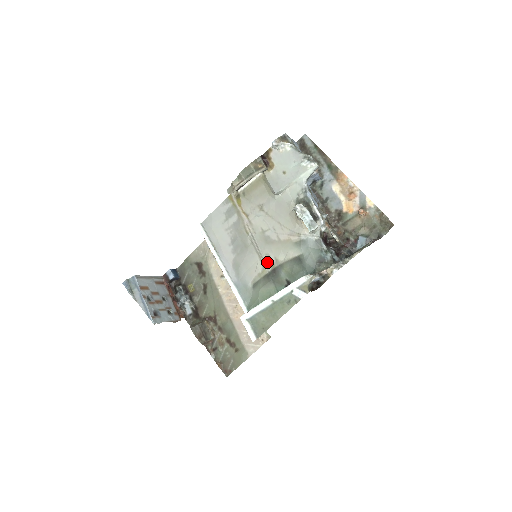
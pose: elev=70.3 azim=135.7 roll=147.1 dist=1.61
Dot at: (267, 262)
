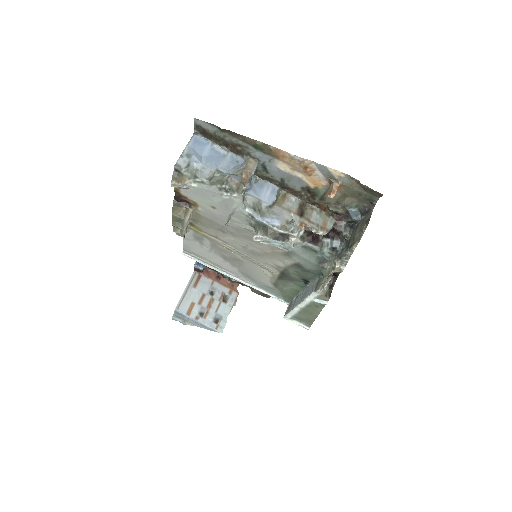
Dot at: (270, 268)
